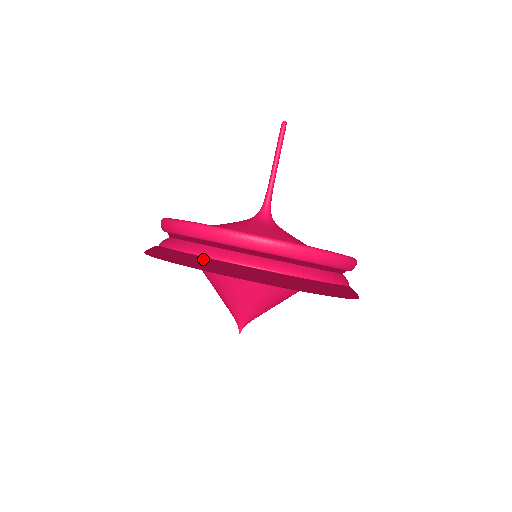
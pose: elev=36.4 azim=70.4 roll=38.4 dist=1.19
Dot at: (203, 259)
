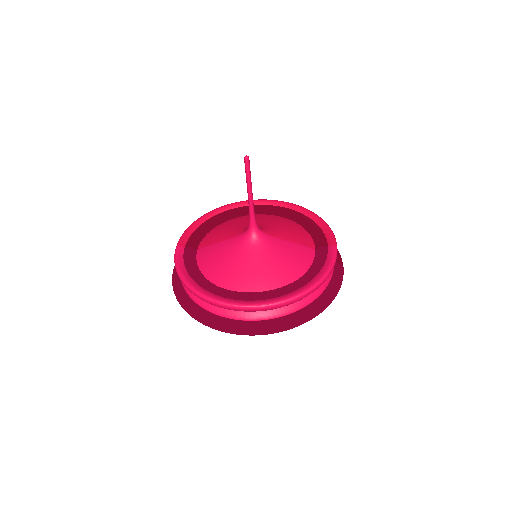
Dot at: (196, 308)
